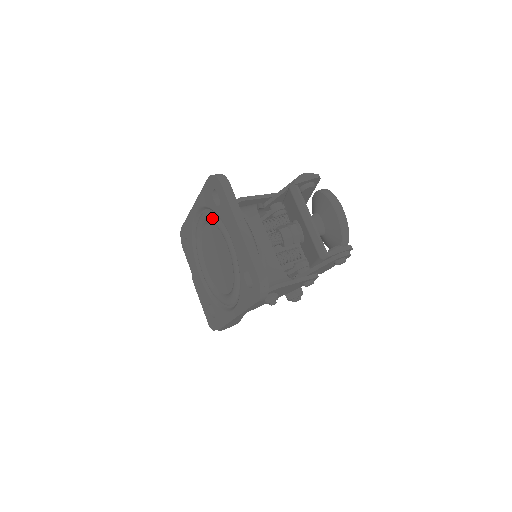
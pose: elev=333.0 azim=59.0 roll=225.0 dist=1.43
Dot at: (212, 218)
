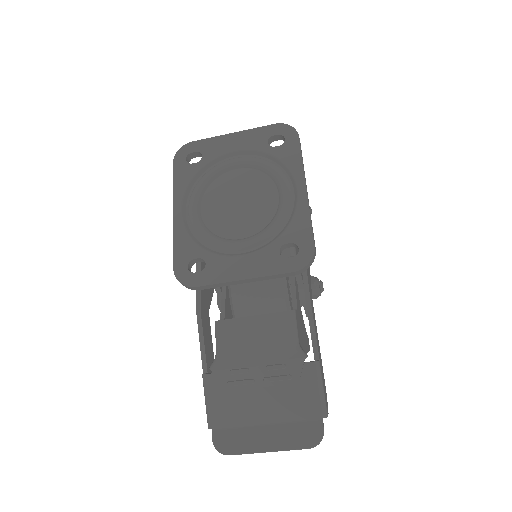
Dot at: (203, 178)
